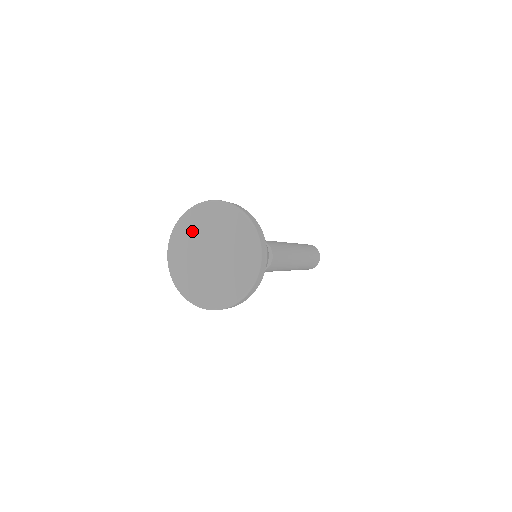
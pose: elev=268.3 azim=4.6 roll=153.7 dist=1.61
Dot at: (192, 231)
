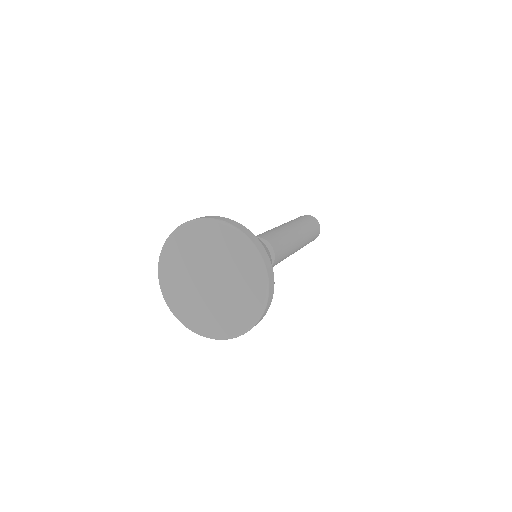
Dot at: (178, 264)
